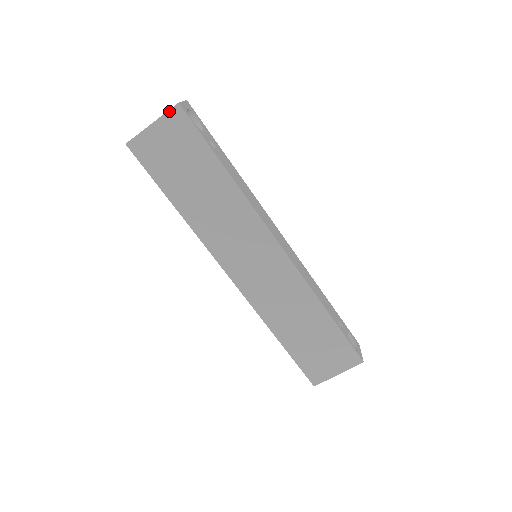
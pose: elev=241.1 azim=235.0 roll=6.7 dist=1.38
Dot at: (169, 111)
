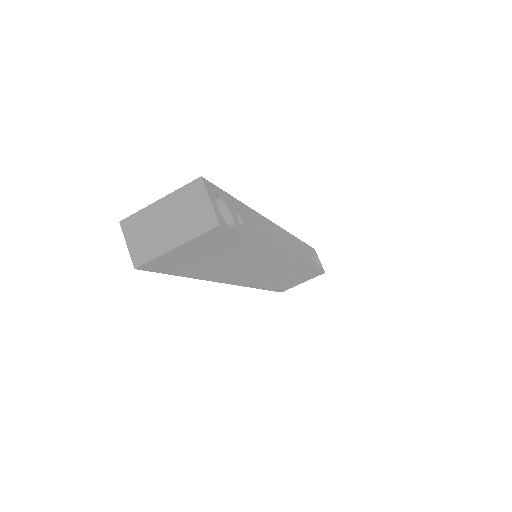
Dot at: (204, 234)
